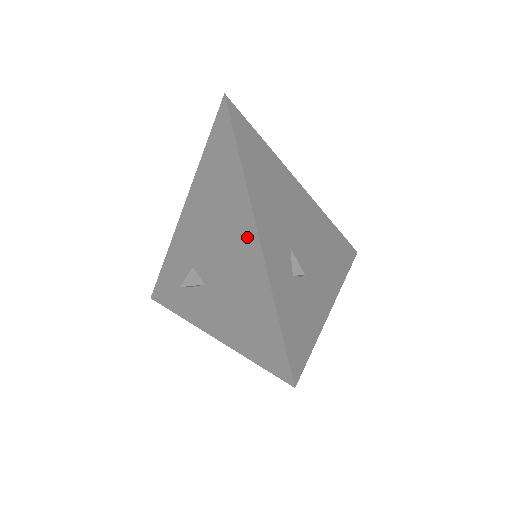
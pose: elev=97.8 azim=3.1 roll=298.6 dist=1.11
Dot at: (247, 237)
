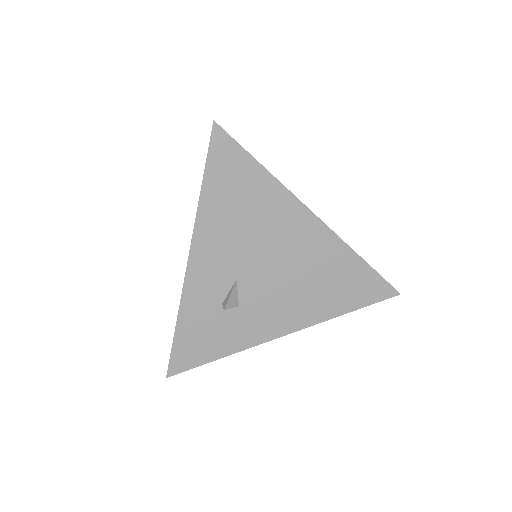
Dot at: occluded
